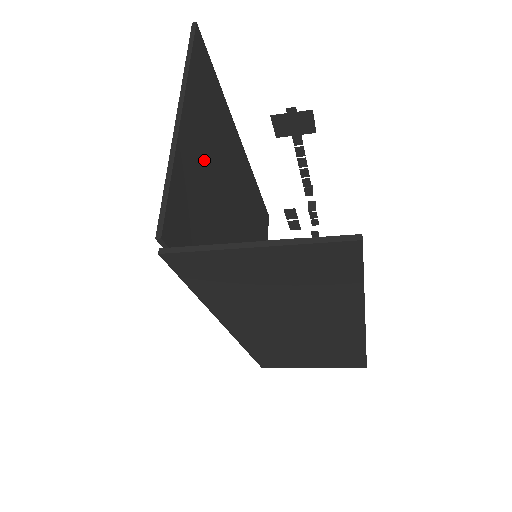
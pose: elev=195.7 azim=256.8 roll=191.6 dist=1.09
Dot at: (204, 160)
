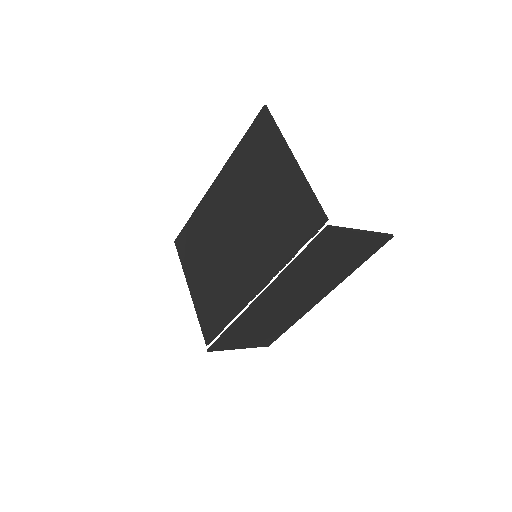
Dot at: (272, 186)
